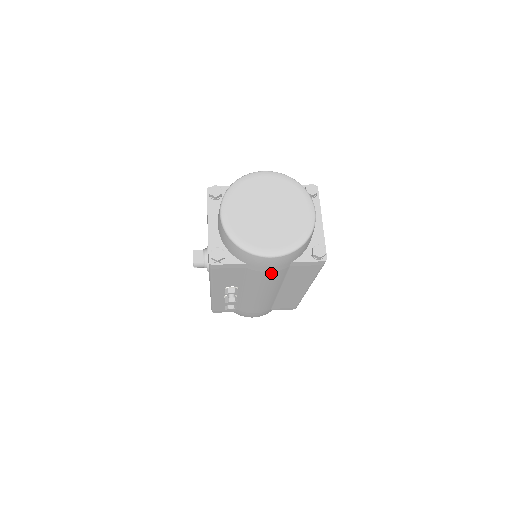
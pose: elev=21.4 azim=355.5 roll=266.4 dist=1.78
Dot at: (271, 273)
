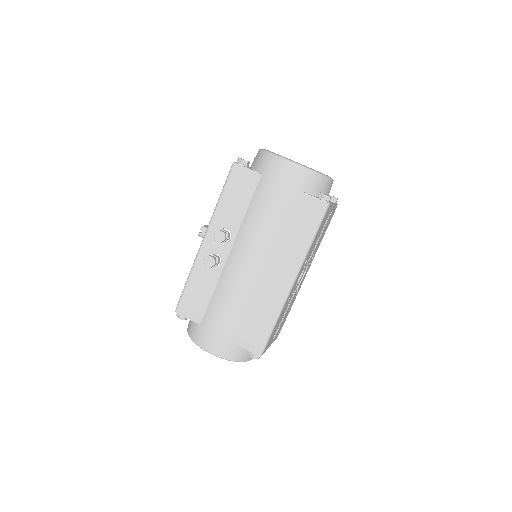
Dot at: (276, 197)
